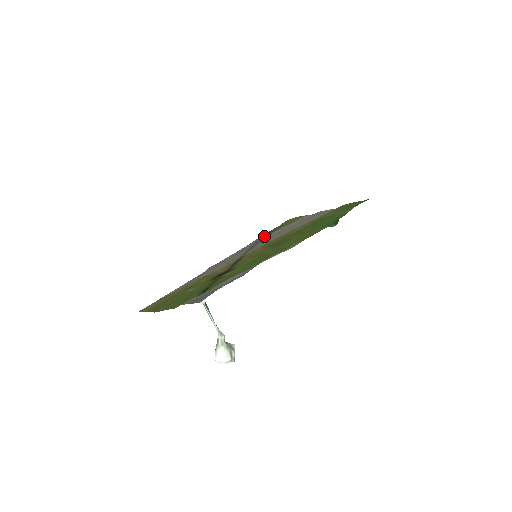
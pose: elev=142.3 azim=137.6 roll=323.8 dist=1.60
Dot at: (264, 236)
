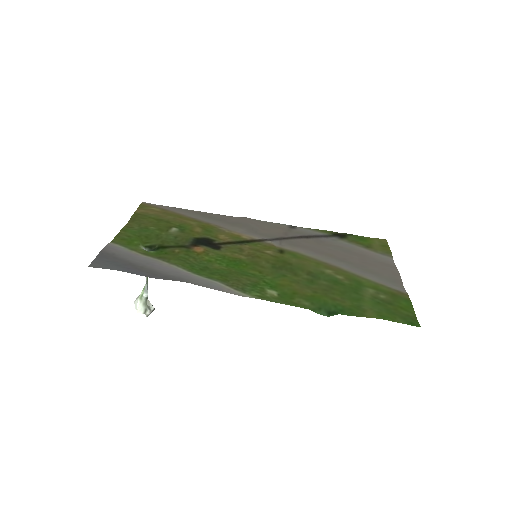
Dot at: (329, 235)
